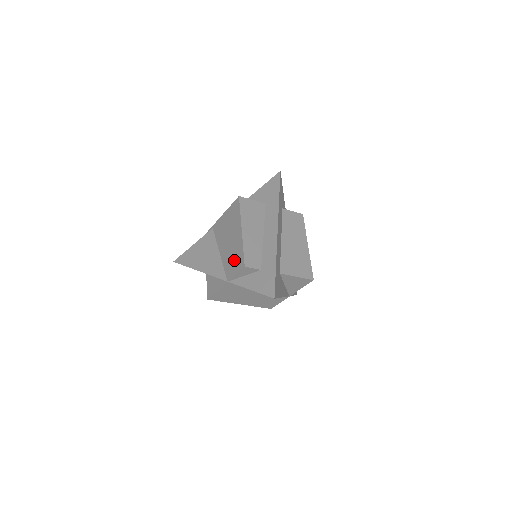
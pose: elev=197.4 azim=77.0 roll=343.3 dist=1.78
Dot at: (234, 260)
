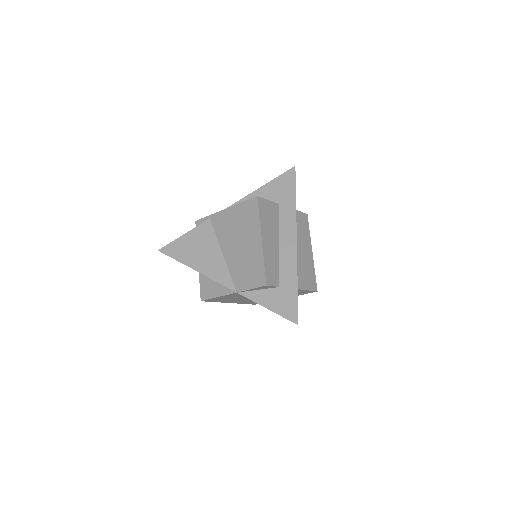
Dot at: (248, 271)
